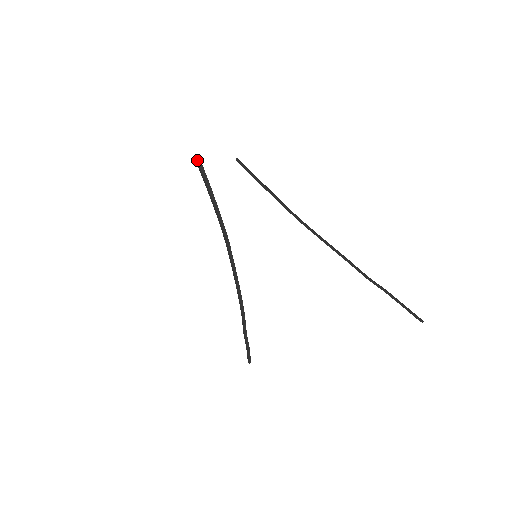
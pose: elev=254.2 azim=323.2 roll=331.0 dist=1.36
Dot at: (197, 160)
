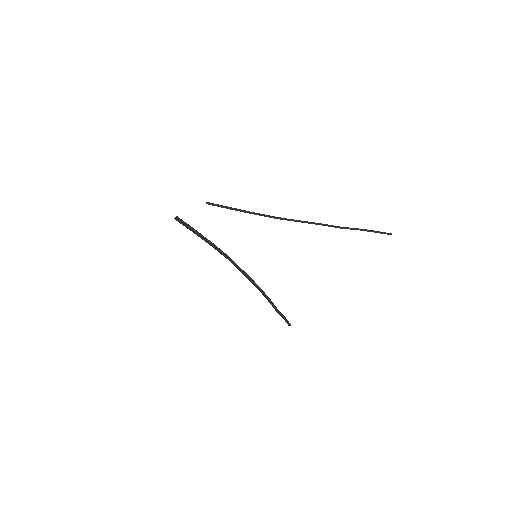
Dot at: (177, 219)
